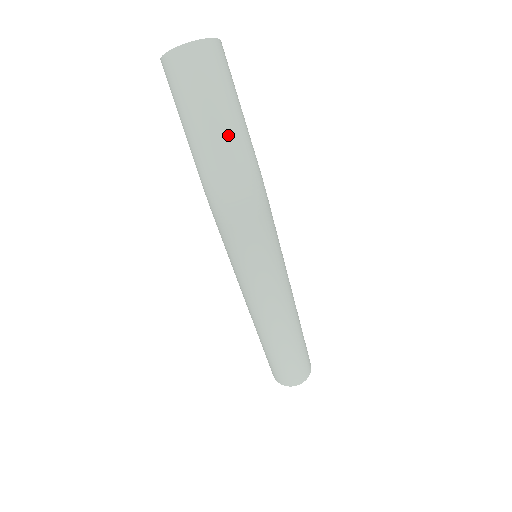
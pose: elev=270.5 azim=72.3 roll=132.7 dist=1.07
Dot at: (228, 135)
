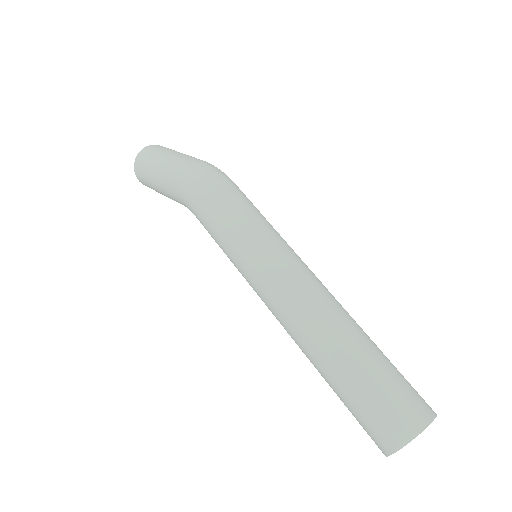
Dot at: (186, 156)
